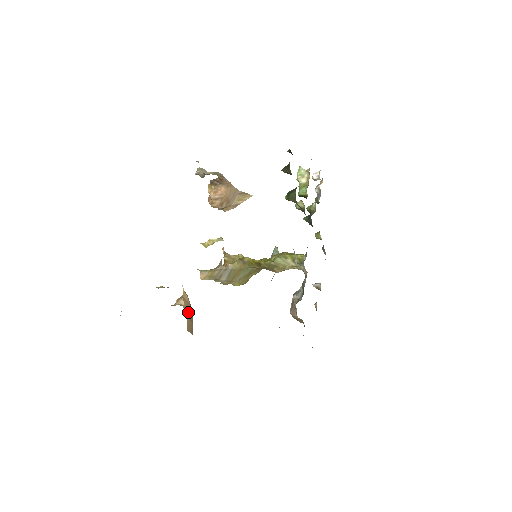
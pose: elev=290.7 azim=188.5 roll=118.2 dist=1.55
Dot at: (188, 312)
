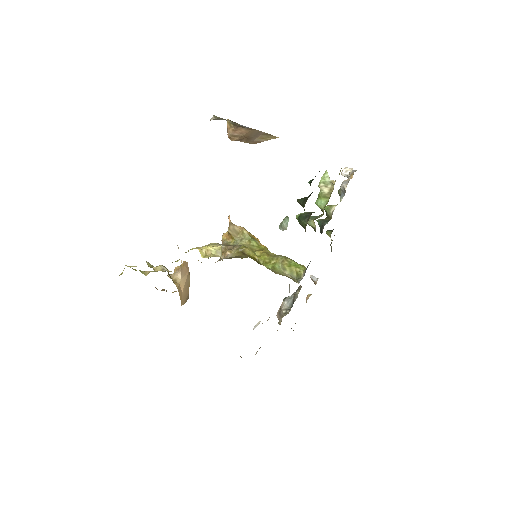
Dot at: (185, 285)
